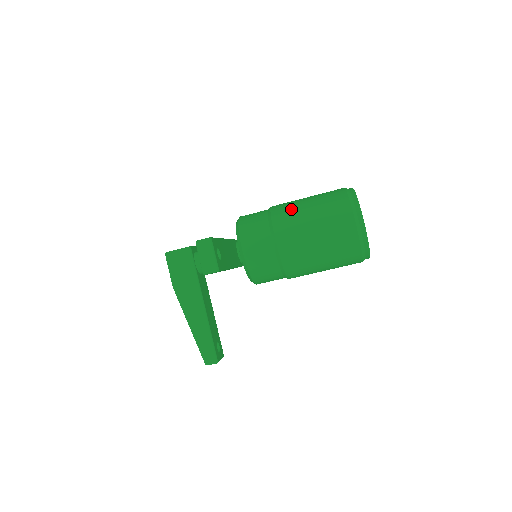
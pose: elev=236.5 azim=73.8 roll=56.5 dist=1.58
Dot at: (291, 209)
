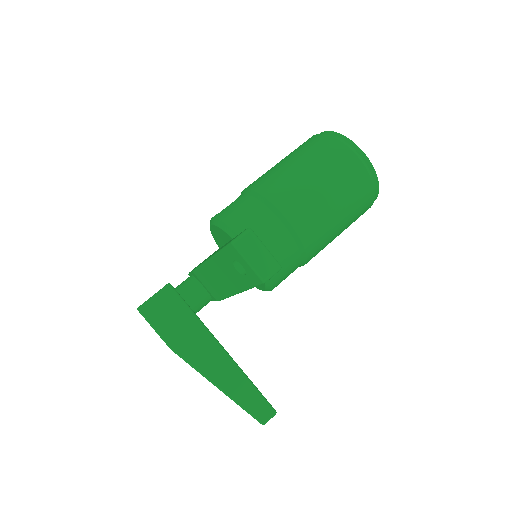
Dot at: (279, 177)
